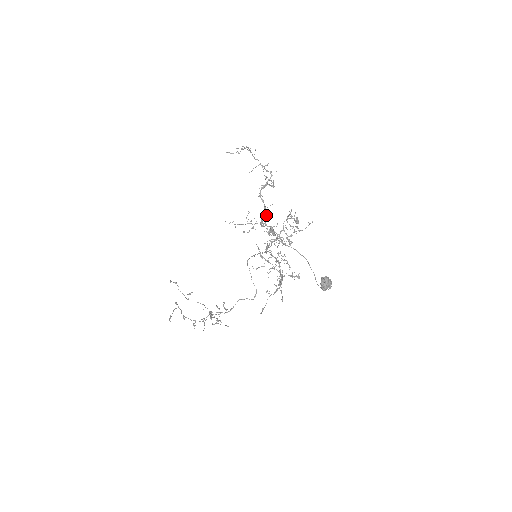
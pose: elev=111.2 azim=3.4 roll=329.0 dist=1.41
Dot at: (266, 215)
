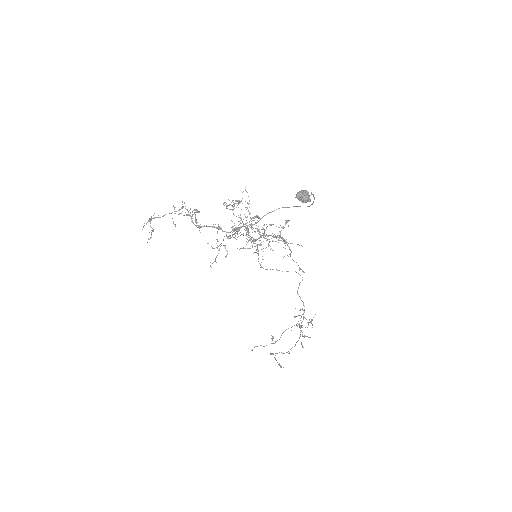
Dot at: (219, 229)
